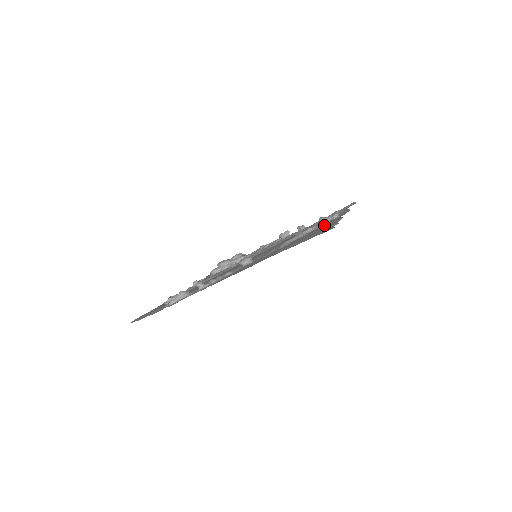
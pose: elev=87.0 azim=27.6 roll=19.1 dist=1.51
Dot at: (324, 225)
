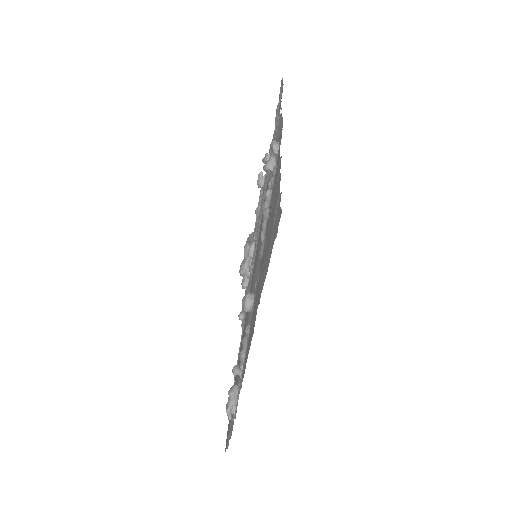
Dot at: (274, 181)
